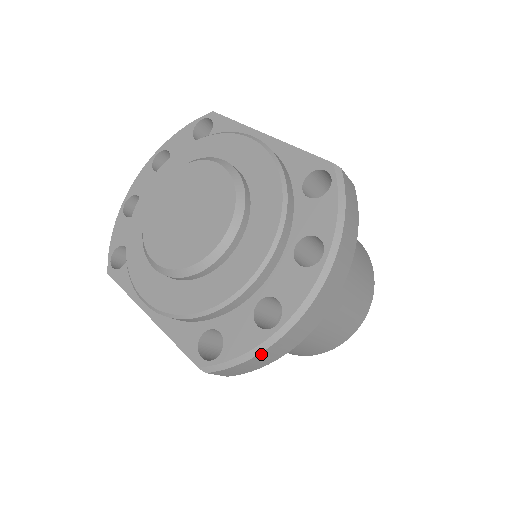
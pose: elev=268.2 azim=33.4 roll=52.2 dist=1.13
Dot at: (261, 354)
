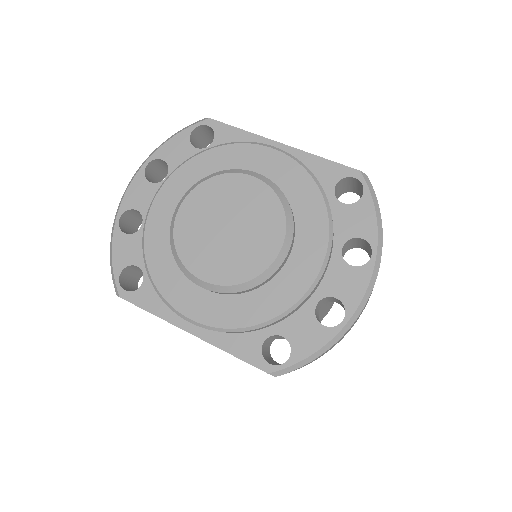
Dot at: occluded
